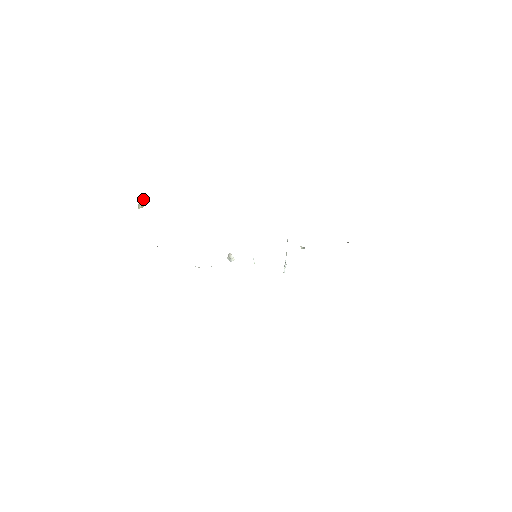
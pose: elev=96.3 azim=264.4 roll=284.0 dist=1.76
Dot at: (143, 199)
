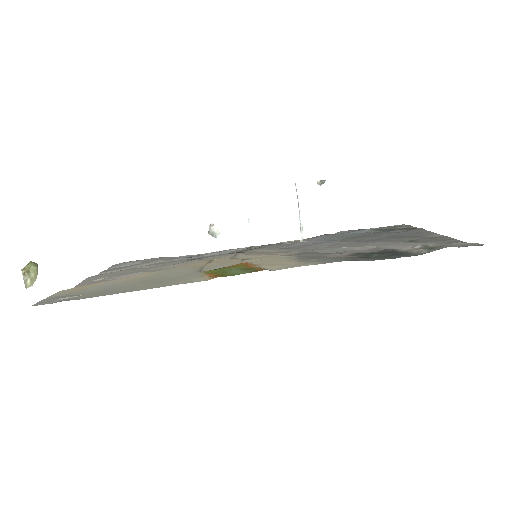
Dot at: (27, 267)
